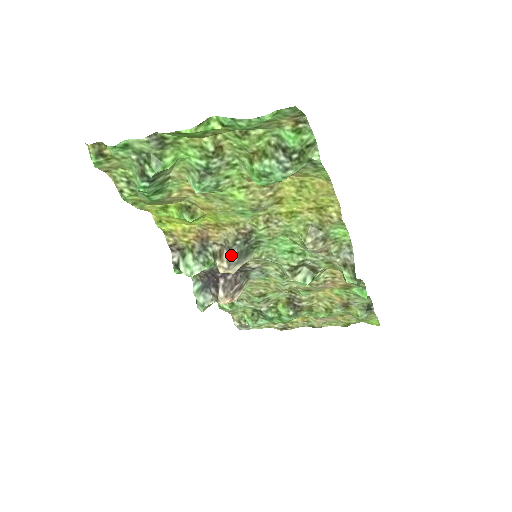
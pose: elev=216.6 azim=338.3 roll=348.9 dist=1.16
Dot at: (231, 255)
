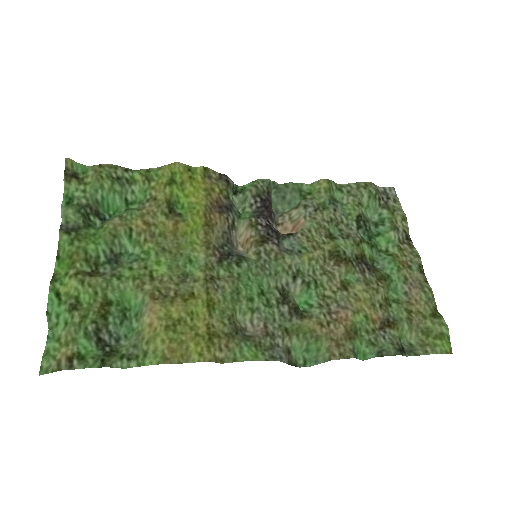
Dot at: (232, 244)
